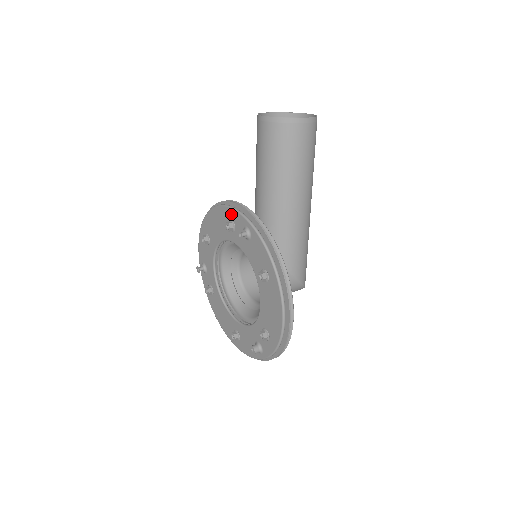
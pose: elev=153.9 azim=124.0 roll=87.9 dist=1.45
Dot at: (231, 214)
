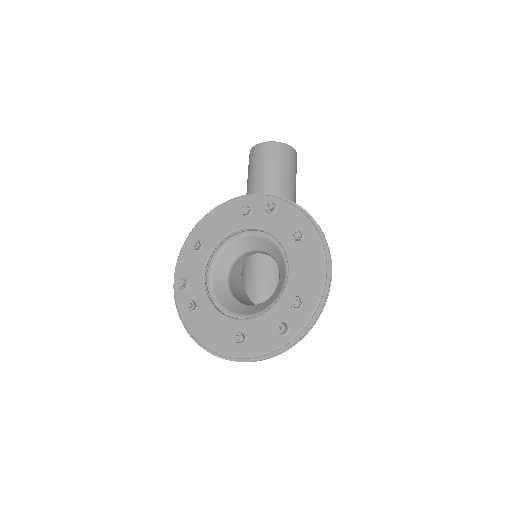
Dot at: (246, 201)
